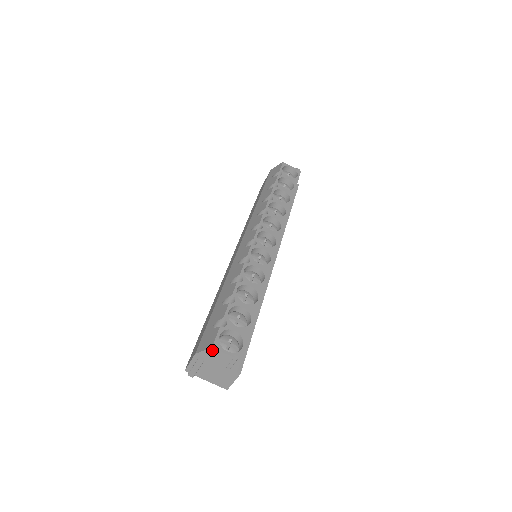
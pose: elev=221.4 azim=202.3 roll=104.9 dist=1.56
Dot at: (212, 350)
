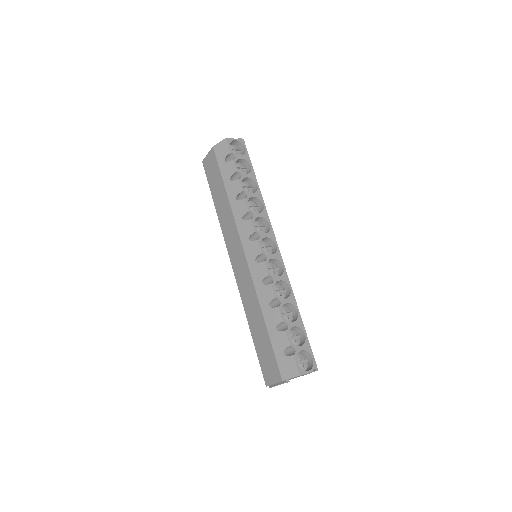
Dot at: occluded
